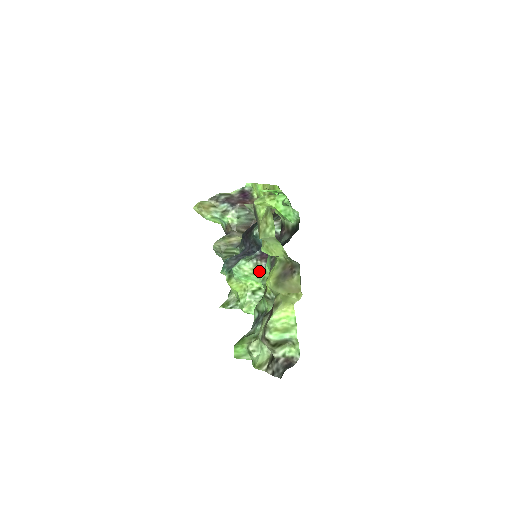
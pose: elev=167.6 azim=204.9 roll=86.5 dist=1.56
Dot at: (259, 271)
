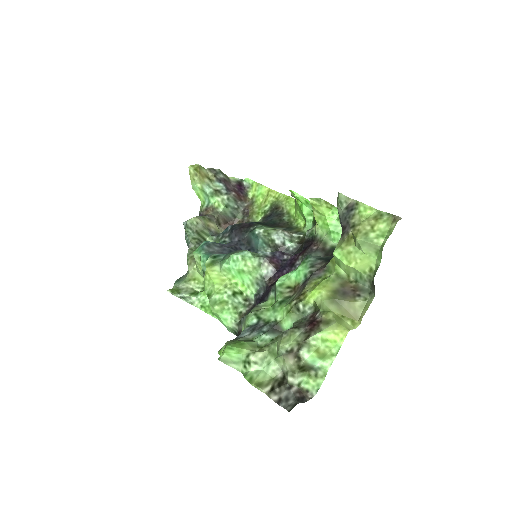
Dot at: (260, 274)
